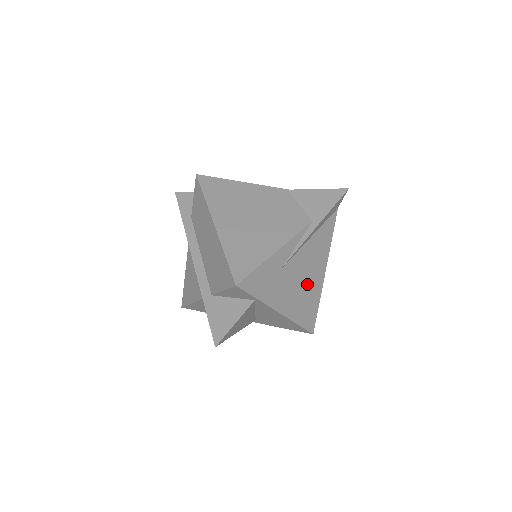
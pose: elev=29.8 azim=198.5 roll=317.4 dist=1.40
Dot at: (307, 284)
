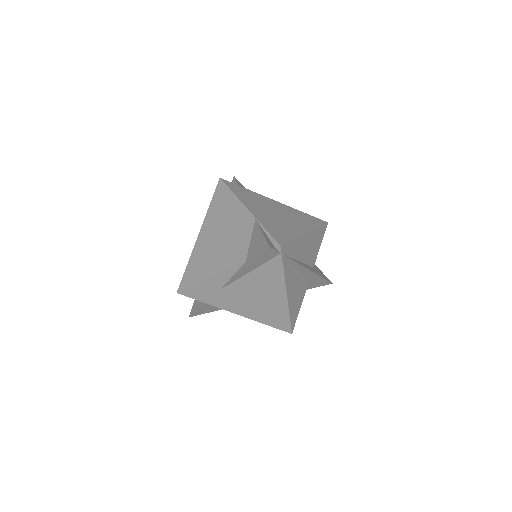
Dot at: (263, 301)
